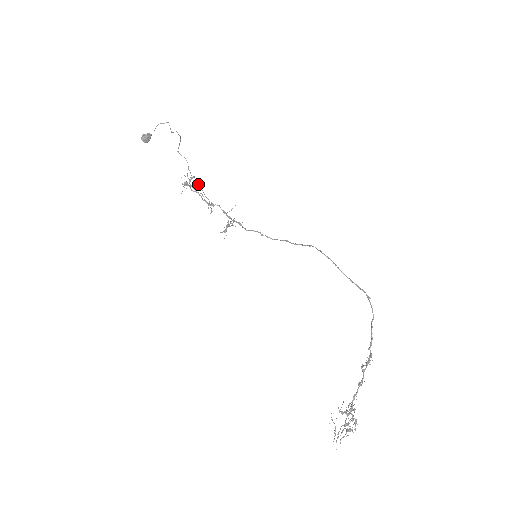
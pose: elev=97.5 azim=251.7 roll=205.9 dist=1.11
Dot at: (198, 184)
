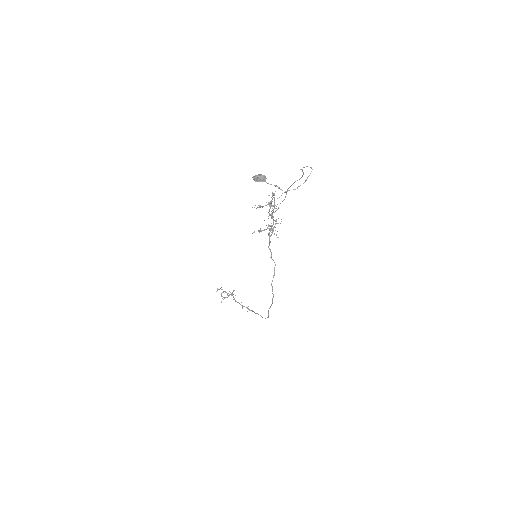
Dot at: occluded
